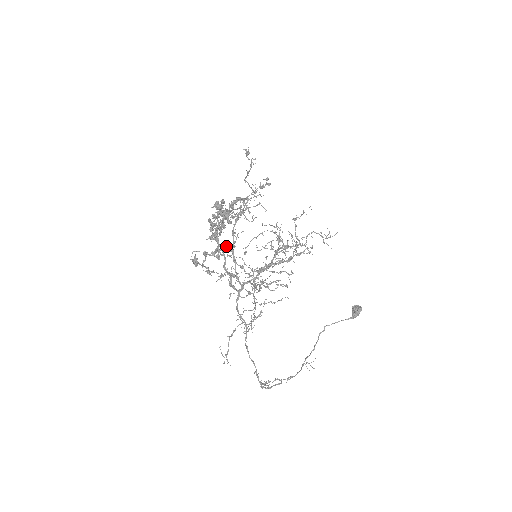
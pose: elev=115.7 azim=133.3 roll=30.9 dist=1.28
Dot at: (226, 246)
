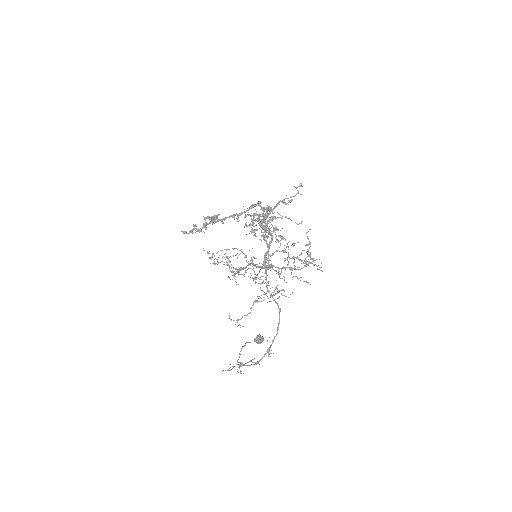
Dot at: (255, 235)
